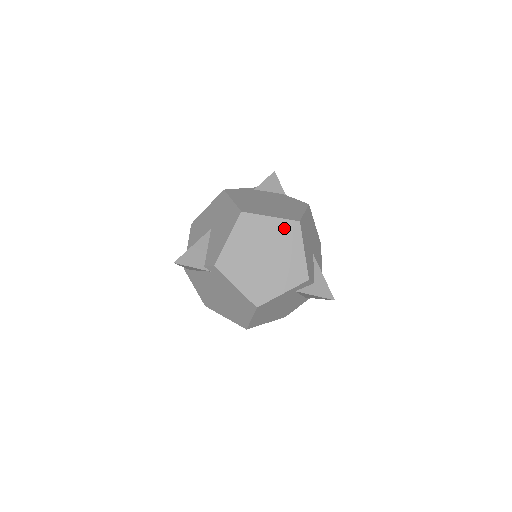
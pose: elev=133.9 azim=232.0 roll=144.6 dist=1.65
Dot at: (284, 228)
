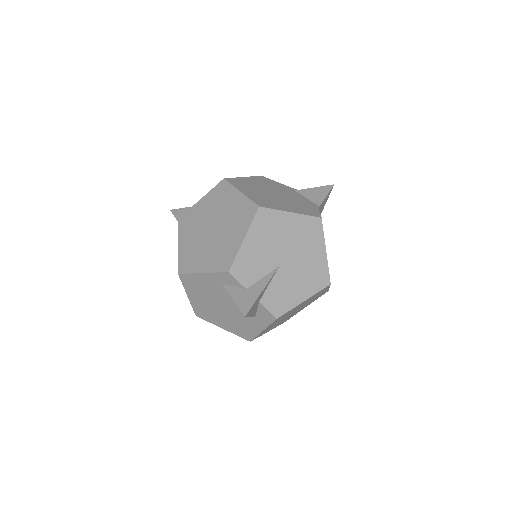
Dot at: (243, 208)
